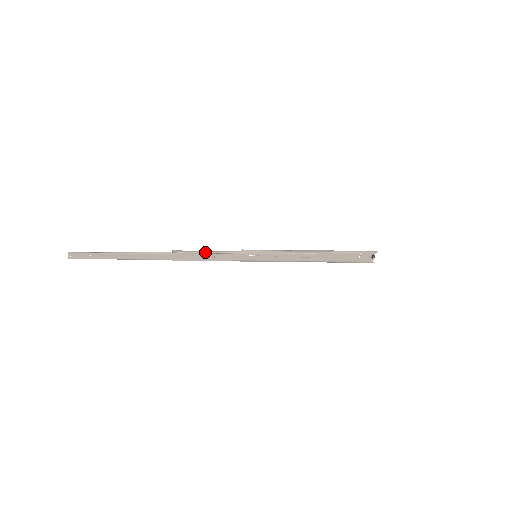
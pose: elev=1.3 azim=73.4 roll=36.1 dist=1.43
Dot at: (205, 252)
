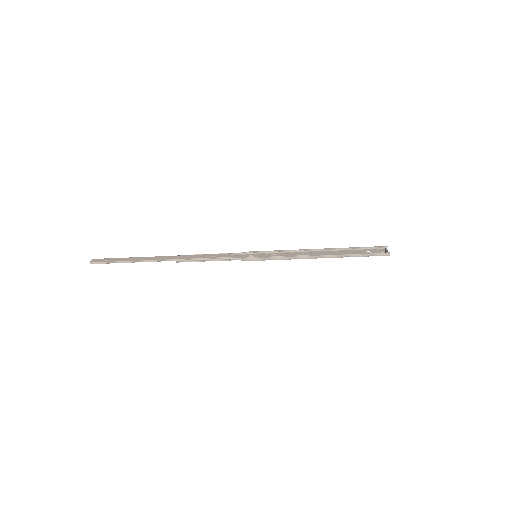
Dot at: (206, 254)
